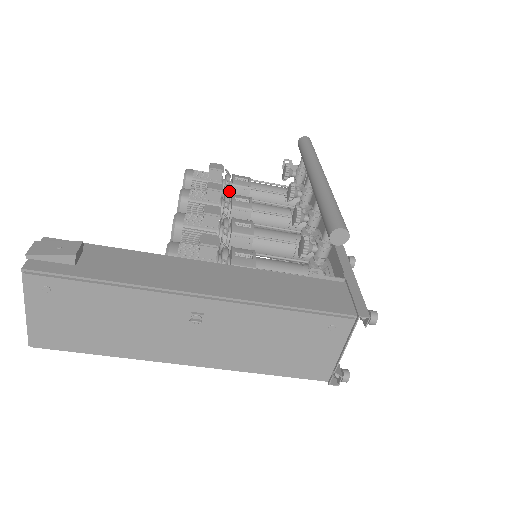
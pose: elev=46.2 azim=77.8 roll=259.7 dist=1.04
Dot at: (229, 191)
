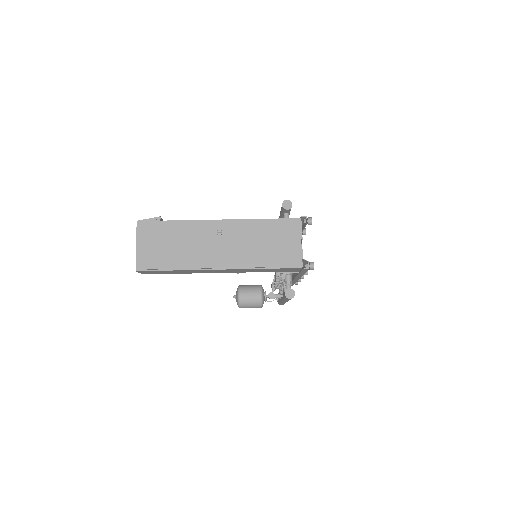
Dot at: occluded
